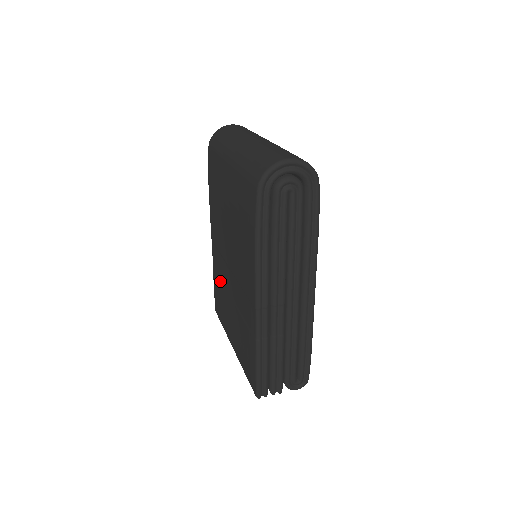
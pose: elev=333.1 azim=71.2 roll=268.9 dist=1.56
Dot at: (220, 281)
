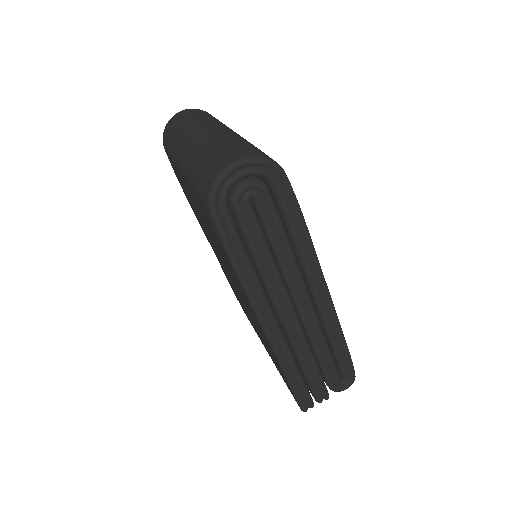
Dot at: occluded
